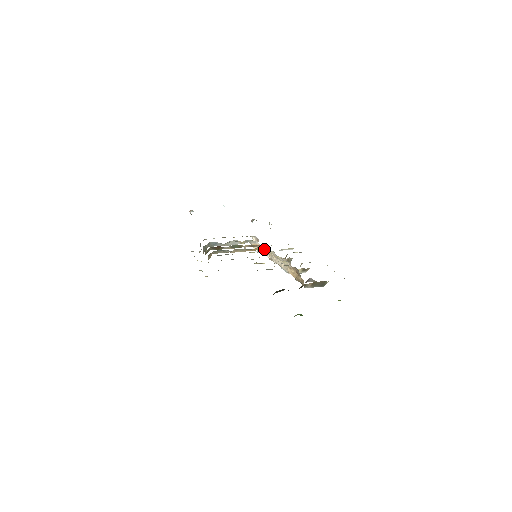
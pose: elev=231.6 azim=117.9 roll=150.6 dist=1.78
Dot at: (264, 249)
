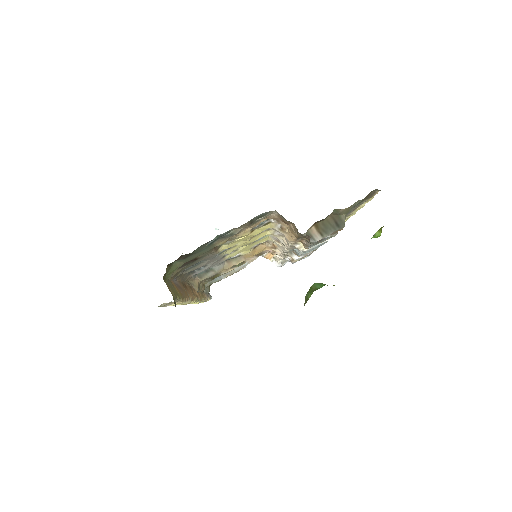
Dot at: (268, 245)
